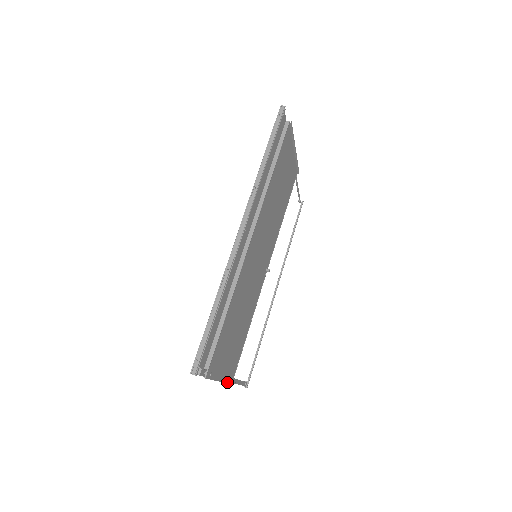
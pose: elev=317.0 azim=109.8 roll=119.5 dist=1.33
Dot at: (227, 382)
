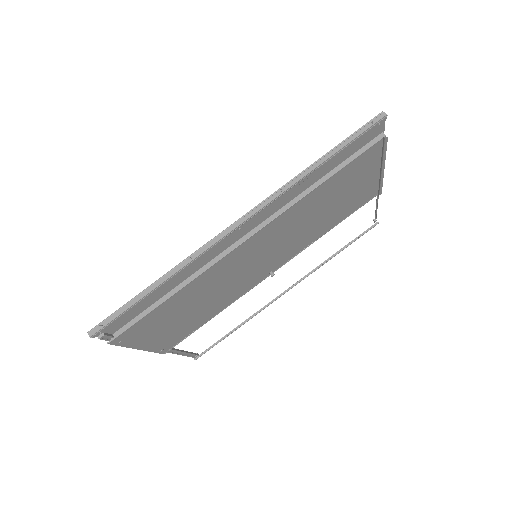
Dot at: (155, 351)
